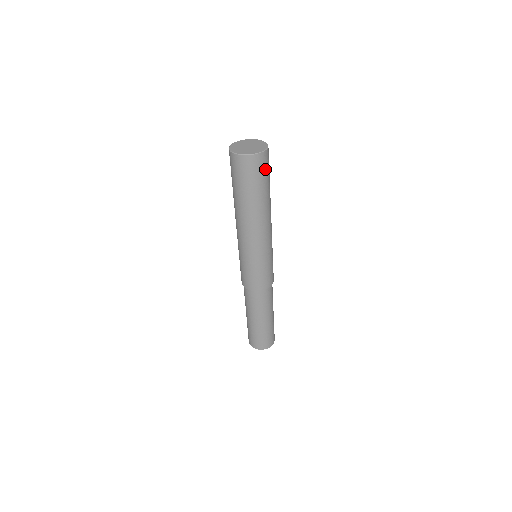
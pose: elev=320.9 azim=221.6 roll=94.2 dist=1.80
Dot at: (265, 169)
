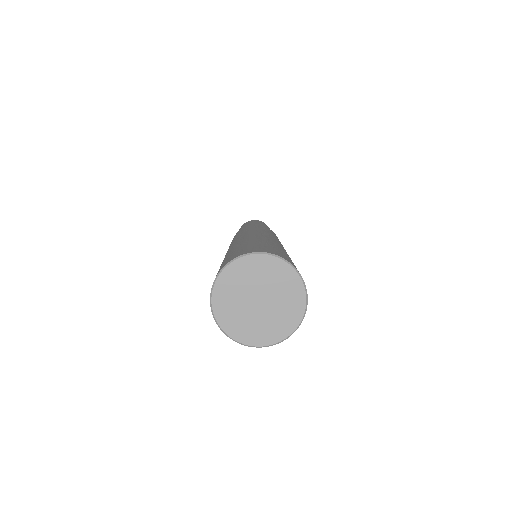
Dot at: occluded
